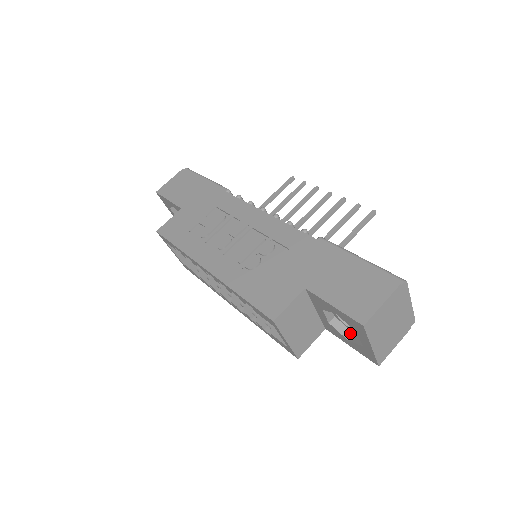
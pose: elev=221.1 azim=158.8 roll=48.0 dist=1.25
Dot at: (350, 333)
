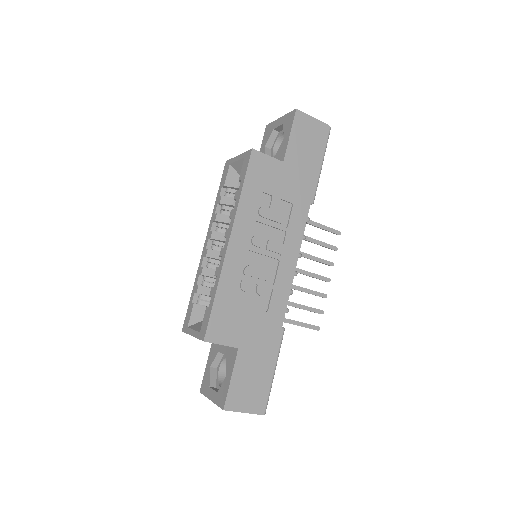
Dot at: (216, 366)
